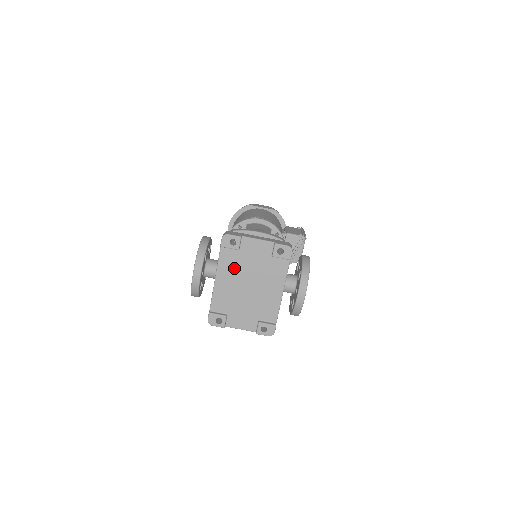
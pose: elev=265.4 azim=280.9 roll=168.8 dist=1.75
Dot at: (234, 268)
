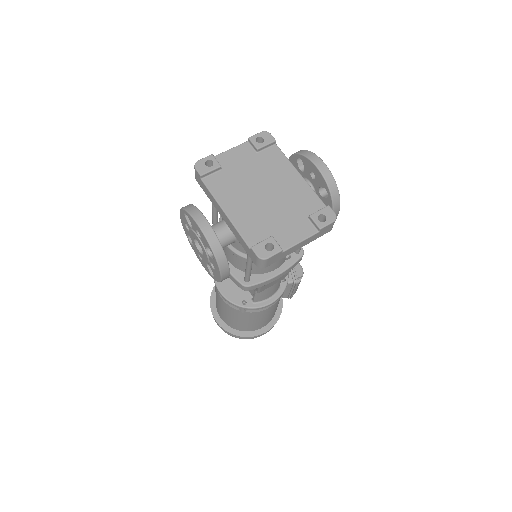
Dot at: (233, 188)
